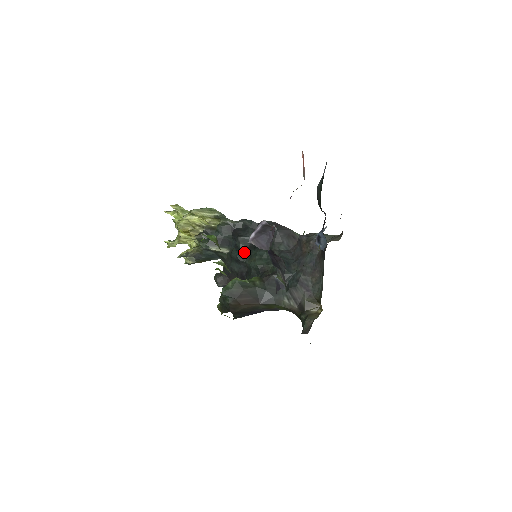
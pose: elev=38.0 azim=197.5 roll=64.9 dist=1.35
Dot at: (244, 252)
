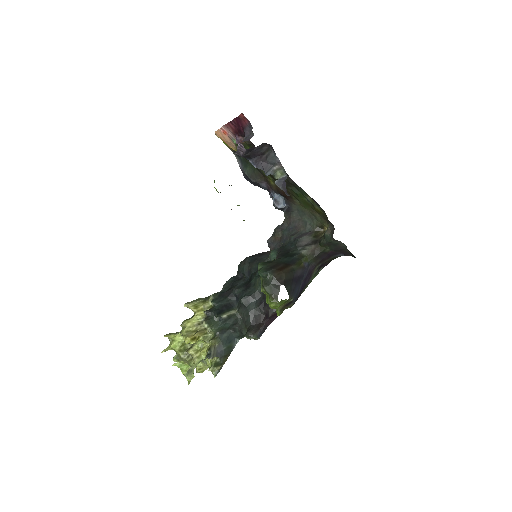
Dot at: (247, 289)
